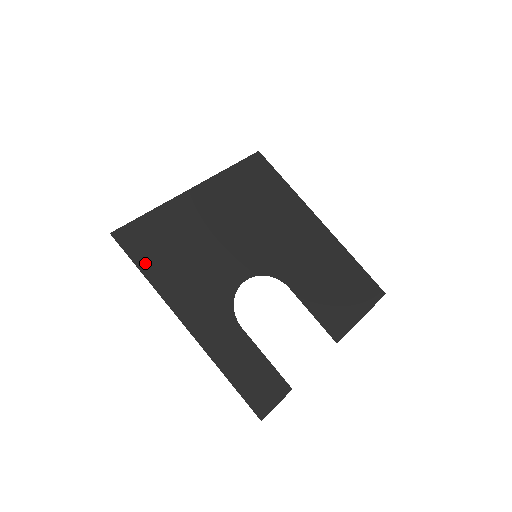
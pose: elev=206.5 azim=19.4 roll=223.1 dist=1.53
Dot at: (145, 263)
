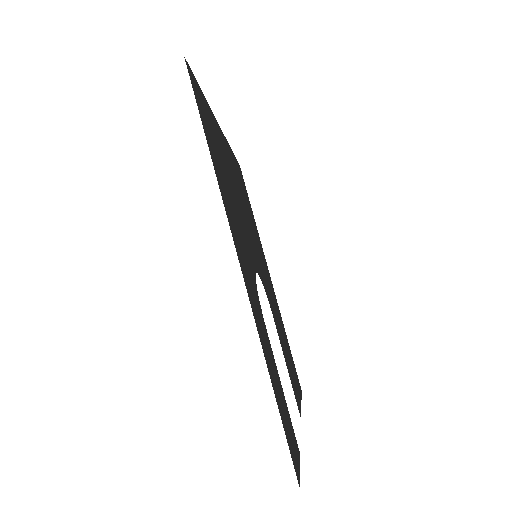
Dot at: (208, 138)
